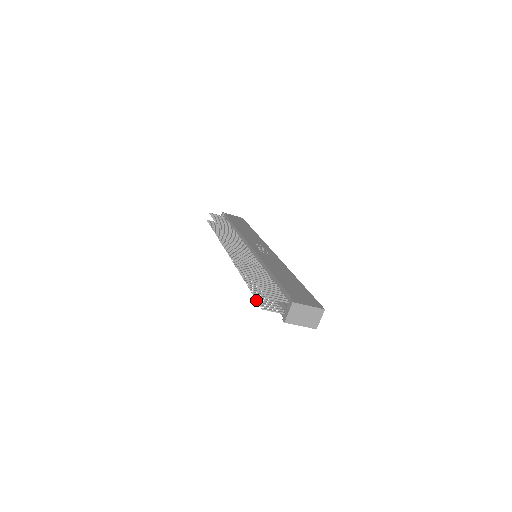
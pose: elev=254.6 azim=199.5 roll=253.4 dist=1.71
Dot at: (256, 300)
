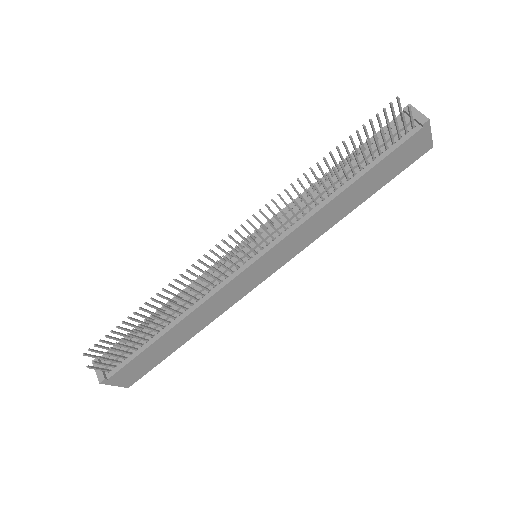
Dot at: (388, 122)
